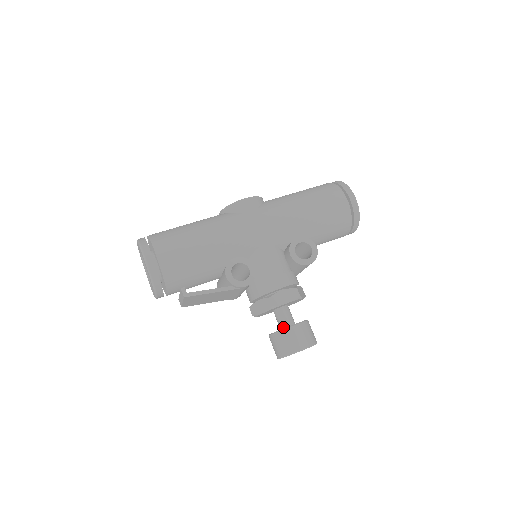
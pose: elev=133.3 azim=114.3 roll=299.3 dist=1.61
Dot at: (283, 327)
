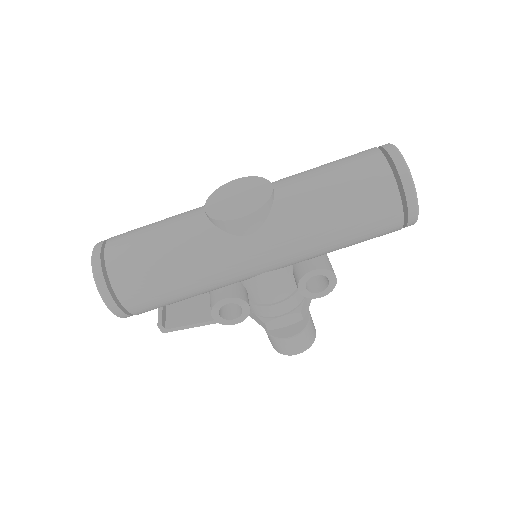
Dot at: occluded
